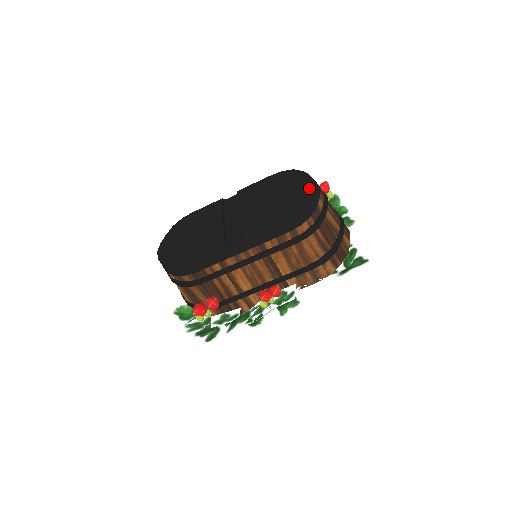
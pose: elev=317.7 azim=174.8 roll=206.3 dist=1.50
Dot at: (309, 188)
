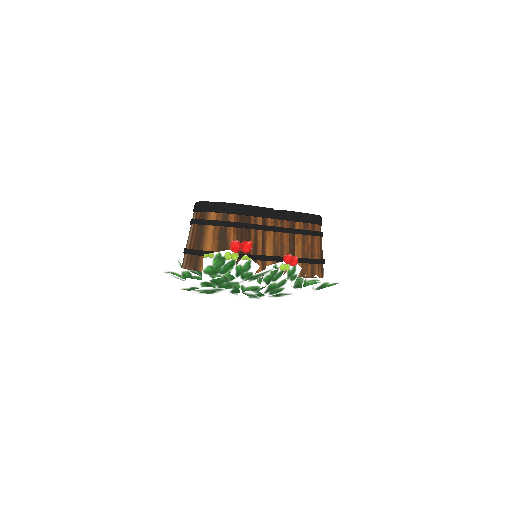
Dot at: occluded
